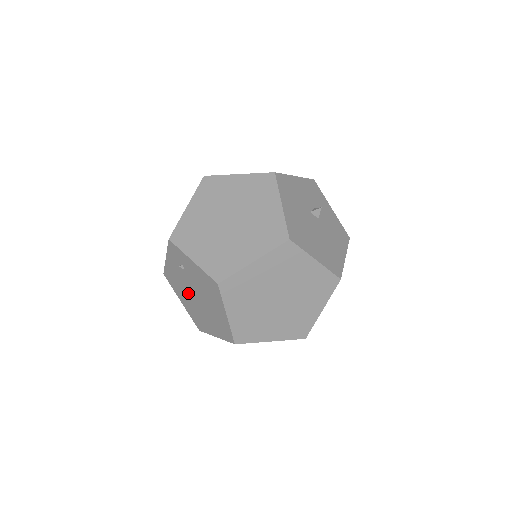
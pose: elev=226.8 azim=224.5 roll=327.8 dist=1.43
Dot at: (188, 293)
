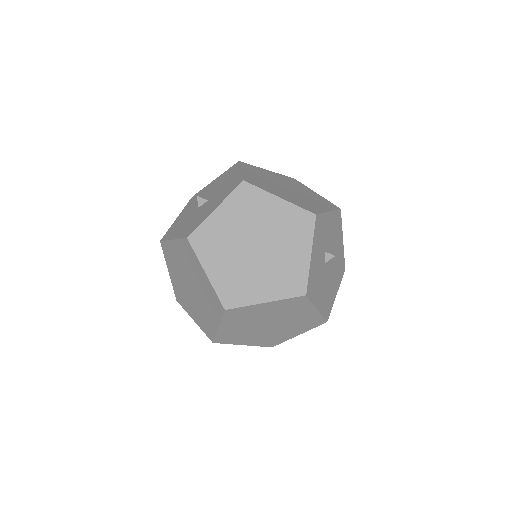
Dot at: occluded
